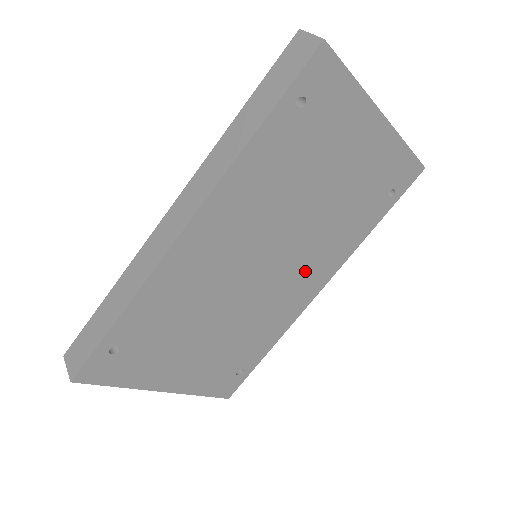
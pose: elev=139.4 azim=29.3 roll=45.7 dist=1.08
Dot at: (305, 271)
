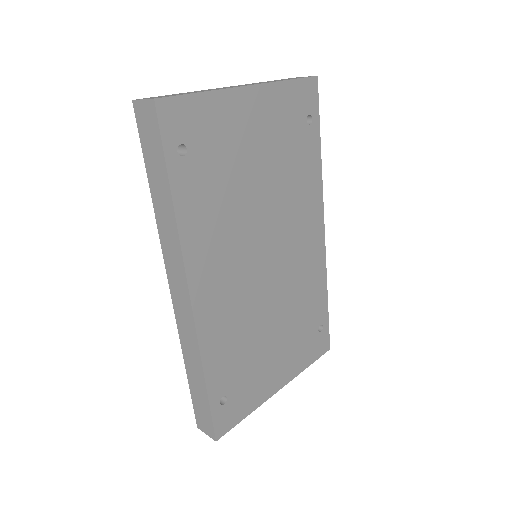
Dot at: (299, 231)
